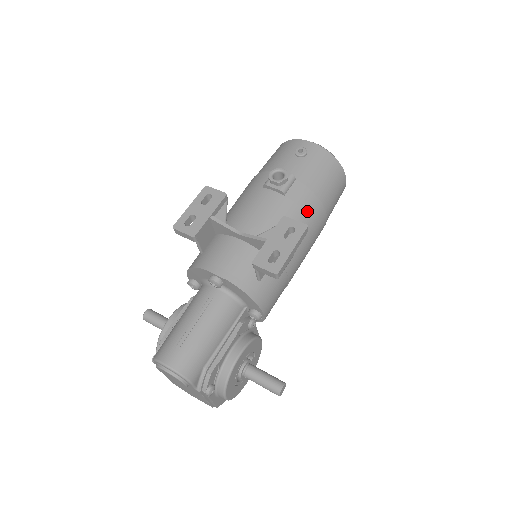
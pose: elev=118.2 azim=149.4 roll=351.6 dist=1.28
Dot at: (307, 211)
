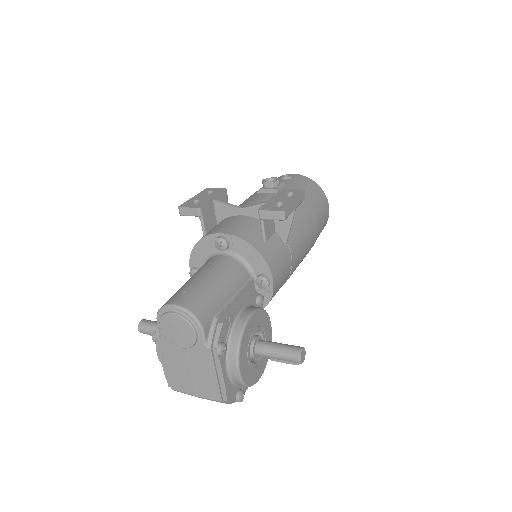
Dot at: (300, 207)
